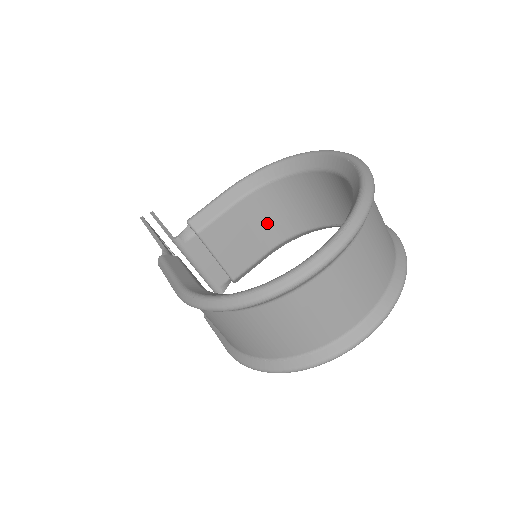
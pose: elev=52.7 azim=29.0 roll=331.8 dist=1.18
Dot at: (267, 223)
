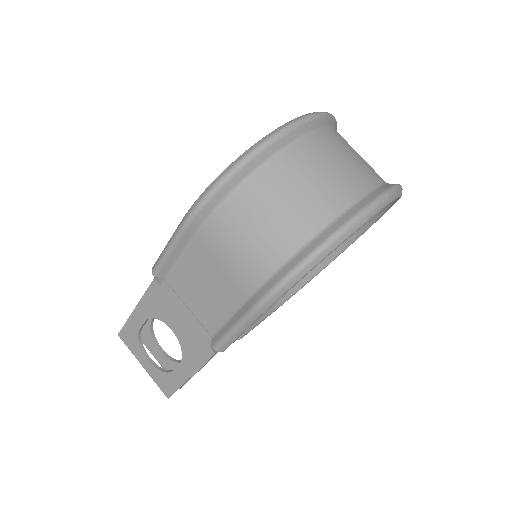
Dot at: occluded
